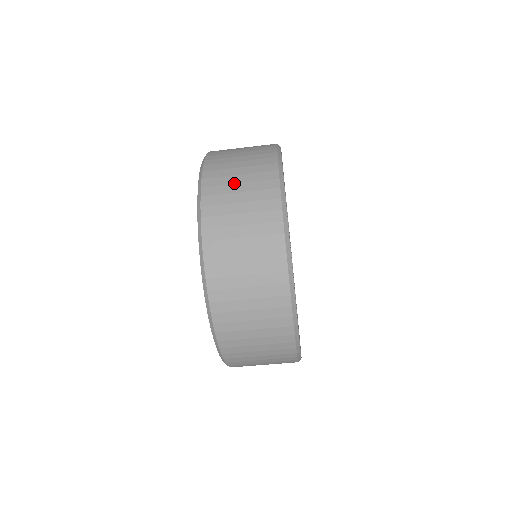
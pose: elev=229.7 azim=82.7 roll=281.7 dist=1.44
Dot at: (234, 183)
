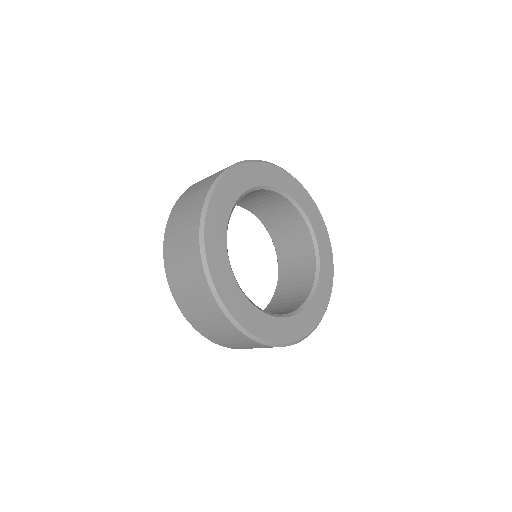
Dot at: (198, 313)
